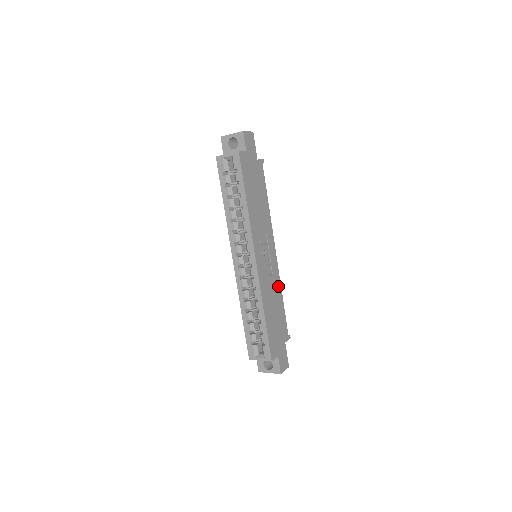
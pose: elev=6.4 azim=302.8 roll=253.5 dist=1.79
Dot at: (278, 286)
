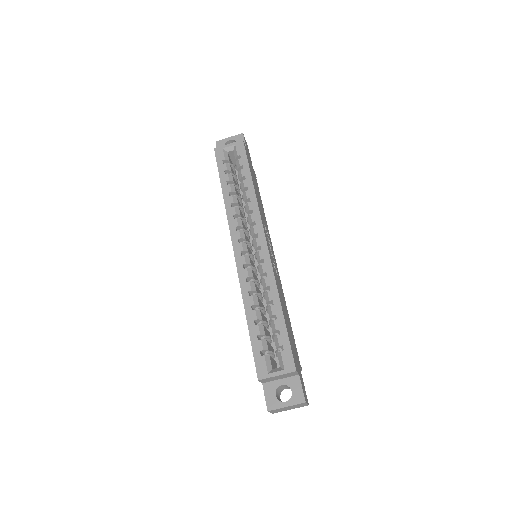
Dot at: (283, 296)
